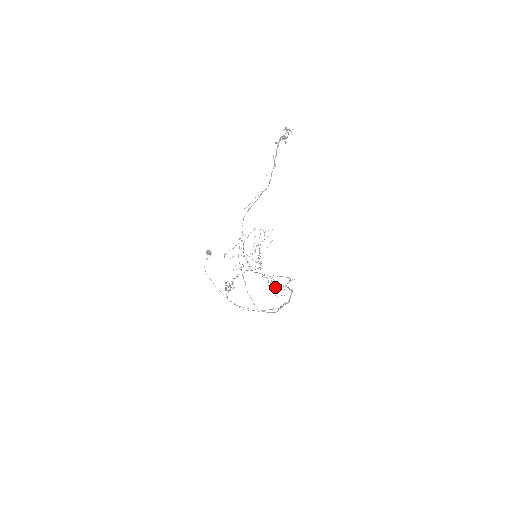
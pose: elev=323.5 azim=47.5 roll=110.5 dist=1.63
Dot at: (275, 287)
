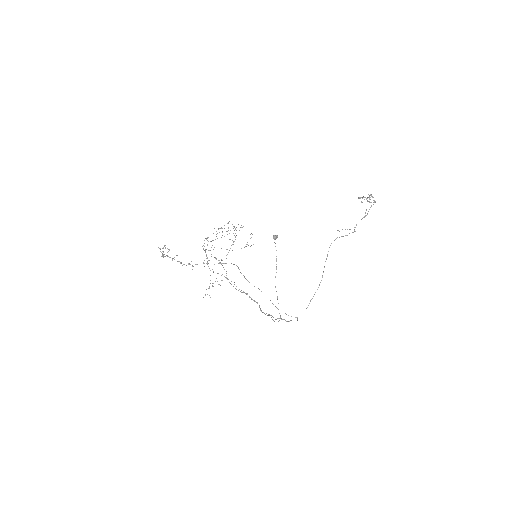
Dot at: (212, 285)
